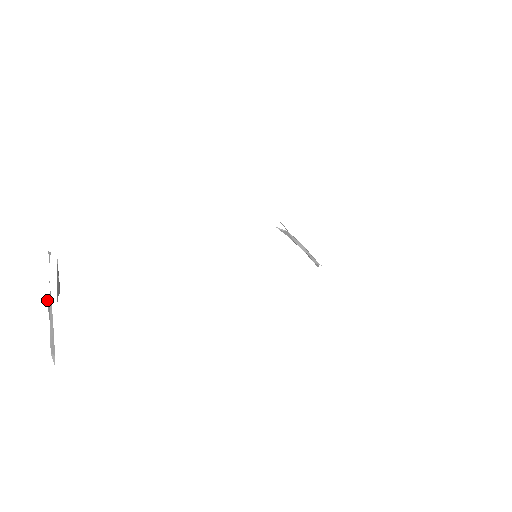
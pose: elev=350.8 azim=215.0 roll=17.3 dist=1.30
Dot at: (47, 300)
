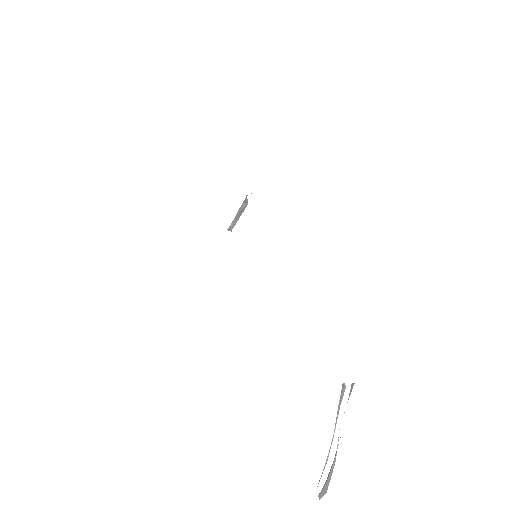
Dot at: occluded
